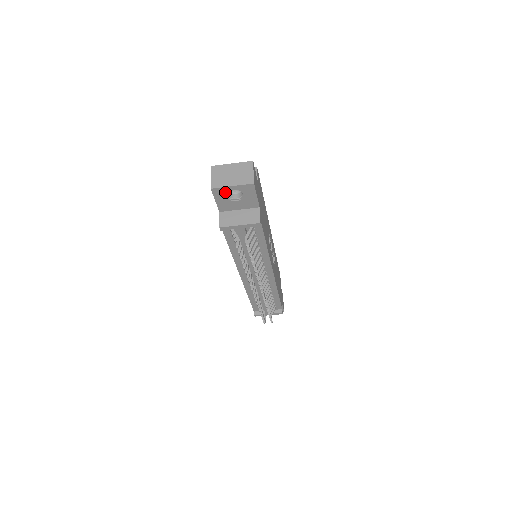
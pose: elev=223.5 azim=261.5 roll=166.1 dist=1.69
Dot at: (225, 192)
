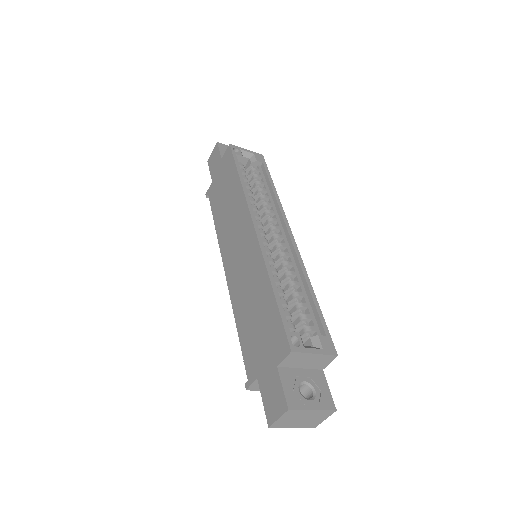
Dot at: occluded
